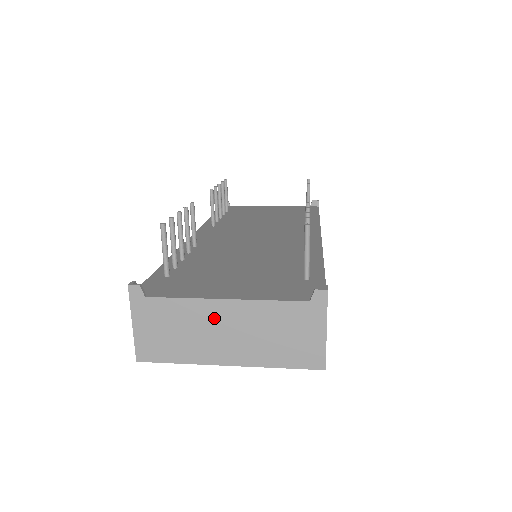
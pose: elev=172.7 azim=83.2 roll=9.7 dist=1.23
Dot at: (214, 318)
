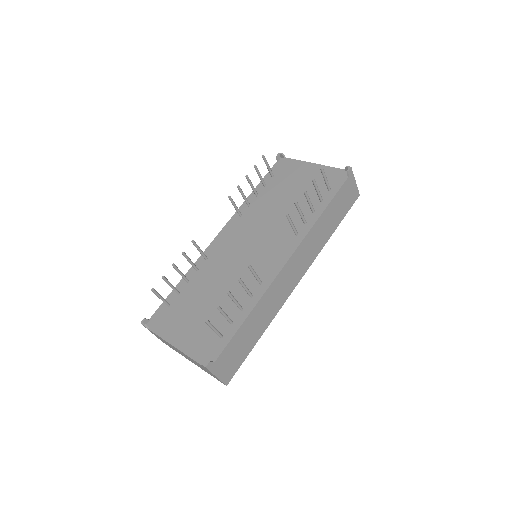
Dot at: (175, 348)
